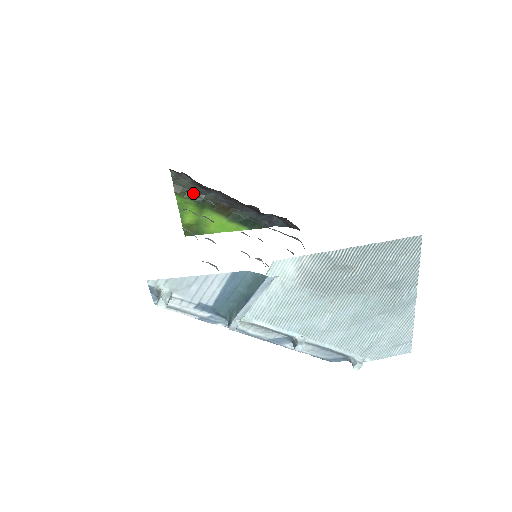
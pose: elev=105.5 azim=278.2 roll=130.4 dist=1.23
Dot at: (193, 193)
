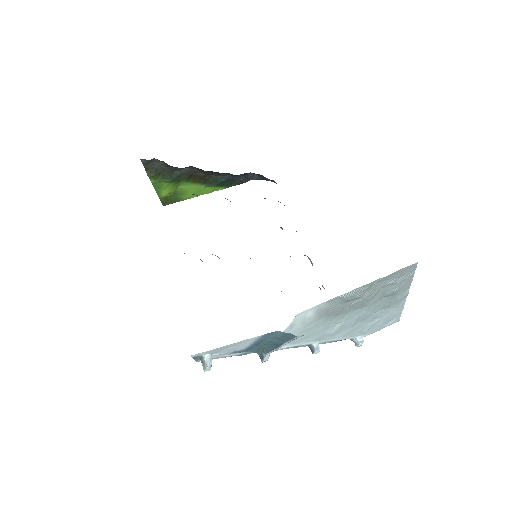
Dot at: (167, 172)
